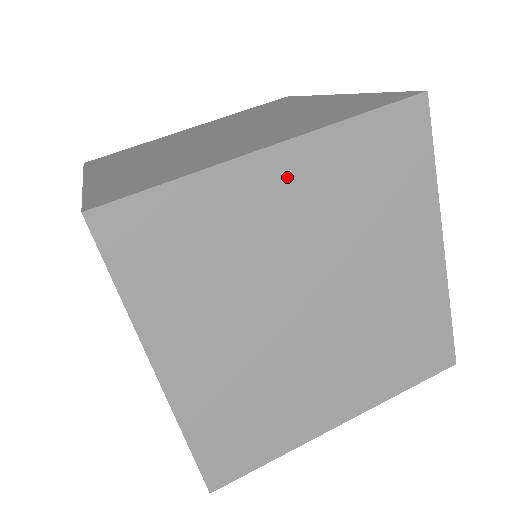
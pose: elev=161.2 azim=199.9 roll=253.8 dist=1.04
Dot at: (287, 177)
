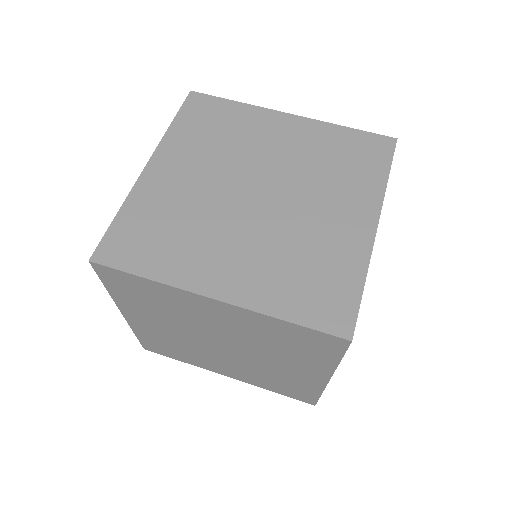
Dot at: (289, 129)
